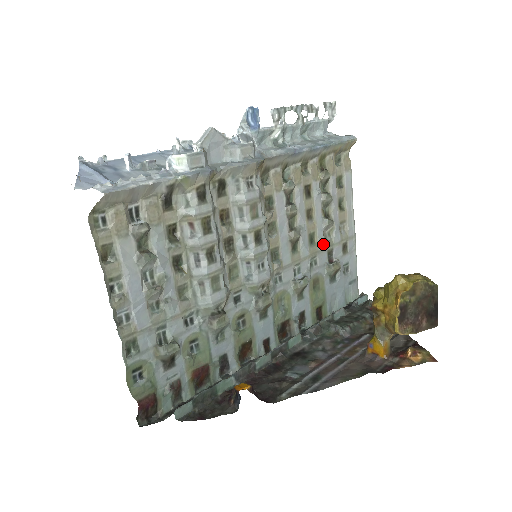
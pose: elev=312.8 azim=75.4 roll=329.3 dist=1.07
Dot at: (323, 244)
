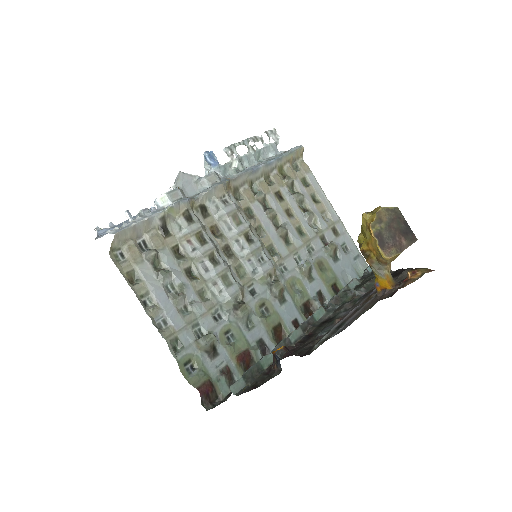
Dot at: (312, 233)
